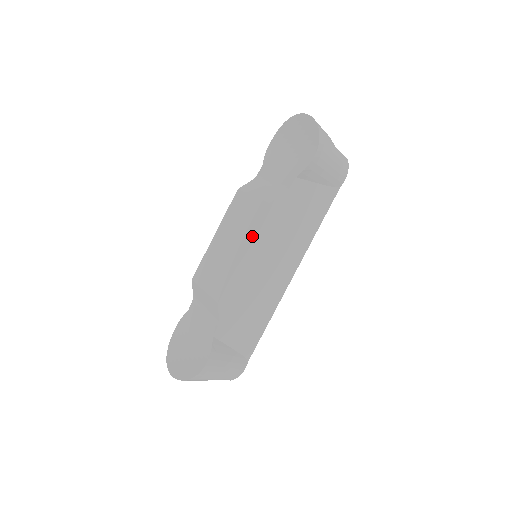
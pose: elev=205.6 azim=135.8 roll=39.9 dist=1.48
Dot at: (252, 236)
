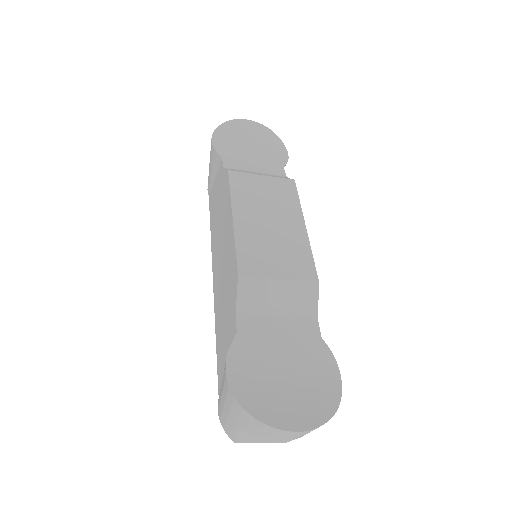
Dot at: (301, 209)
